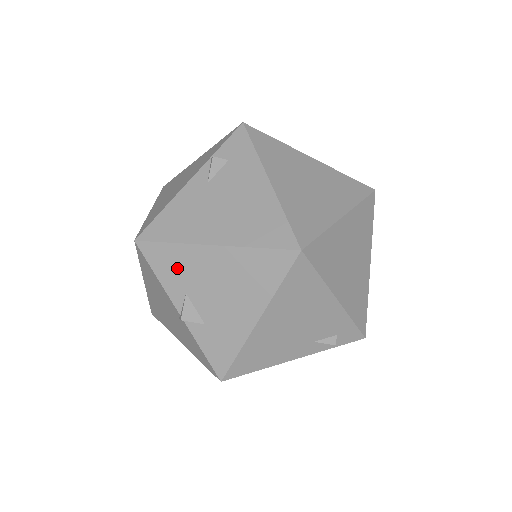
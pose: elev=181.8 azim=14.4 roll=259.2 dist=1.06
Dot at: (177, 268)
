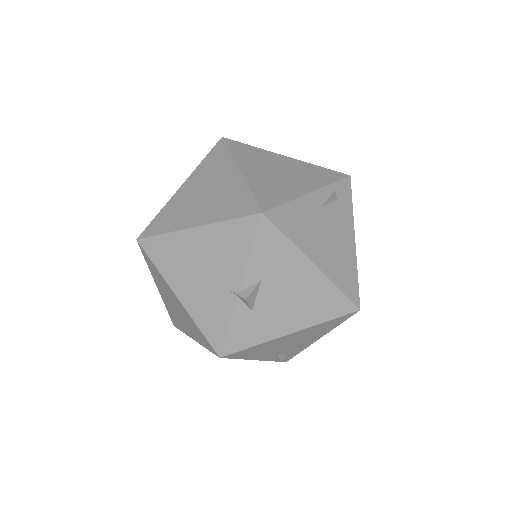
Dot at: (274, 259)
